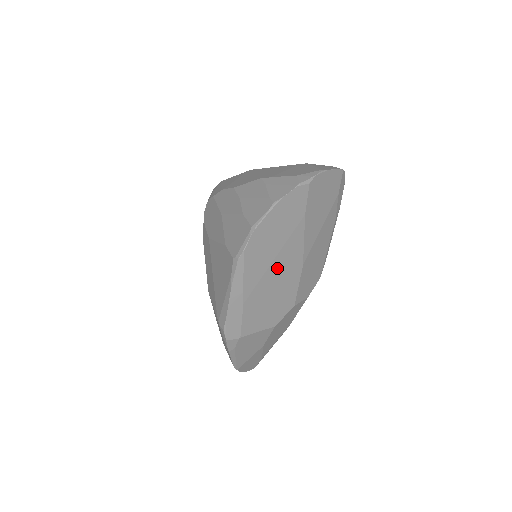
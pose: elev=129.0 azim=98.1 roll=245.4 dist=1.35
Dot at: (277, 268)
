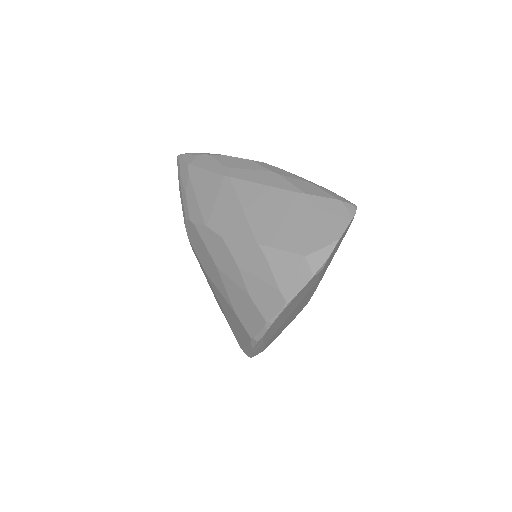
Dot at: occluded
